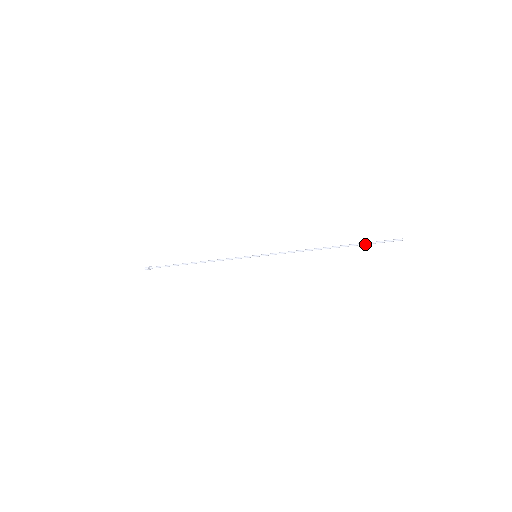
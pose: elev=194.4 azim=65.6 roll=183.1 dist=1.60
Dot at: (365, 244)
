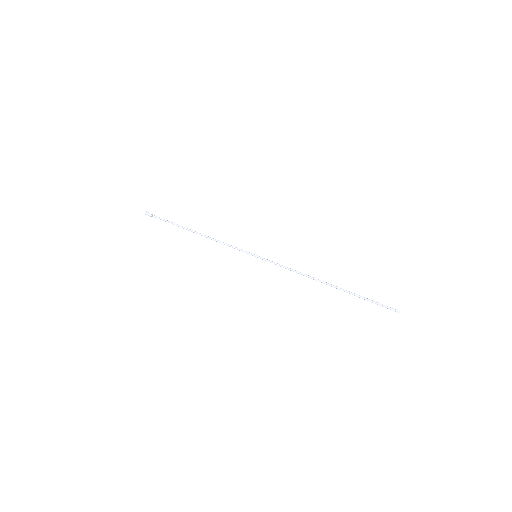
Dot at: (363, 298)
